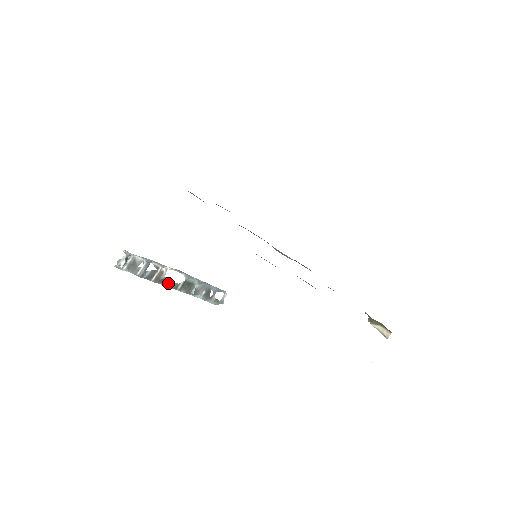
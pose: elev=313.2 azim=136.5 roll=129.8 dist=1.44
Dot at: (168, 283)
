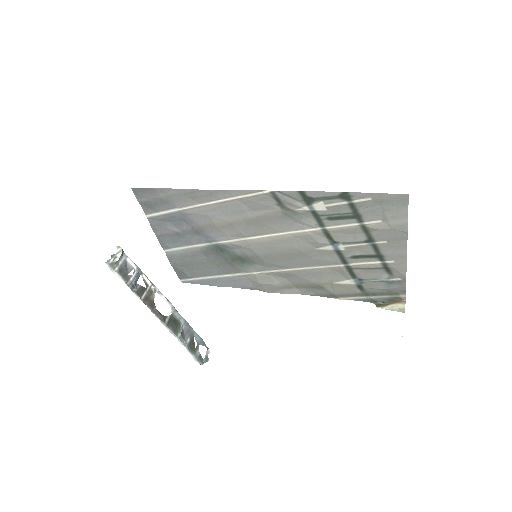
Dot at: (156, 310)
